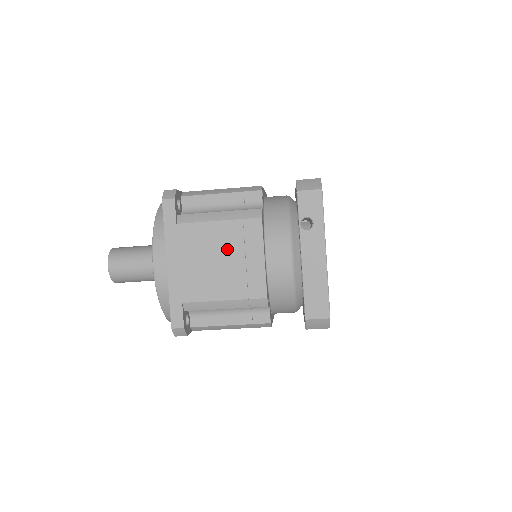
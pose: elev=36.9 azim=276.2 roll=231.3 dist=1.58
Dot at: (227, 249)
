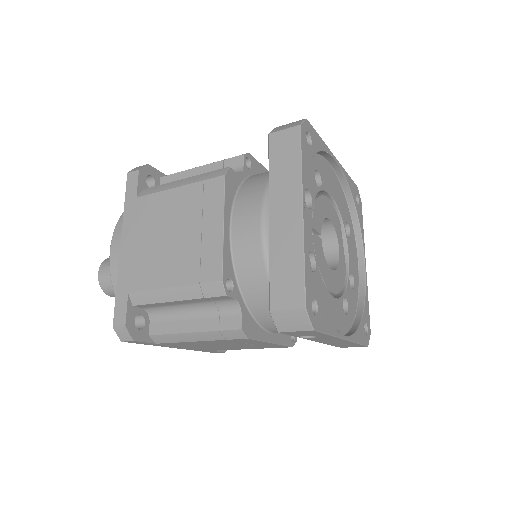
Dot at: (226, 344)
